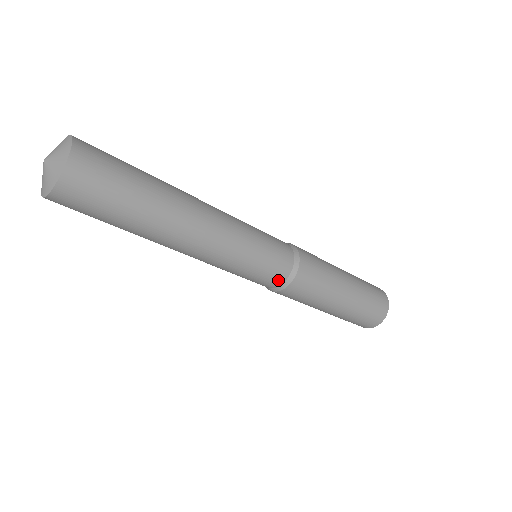
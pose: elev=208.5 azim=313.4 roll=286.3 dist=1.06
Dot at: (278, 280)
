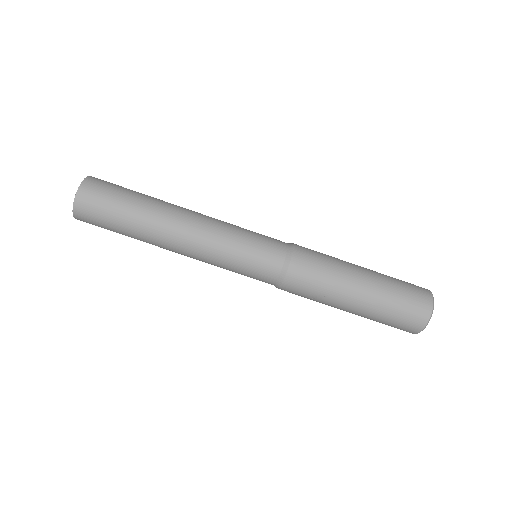
Dot at: (281, 248)
